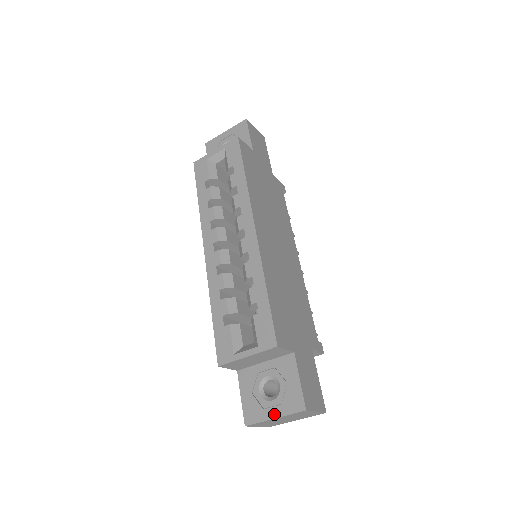
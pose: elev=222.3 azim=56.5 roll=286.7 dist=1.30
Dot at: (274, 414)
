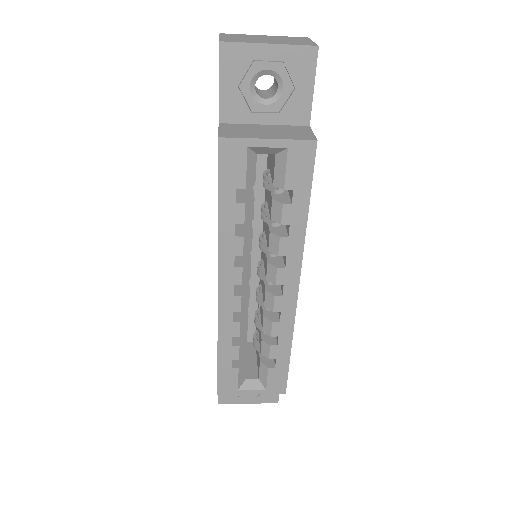
Dot at: (249, 402)
